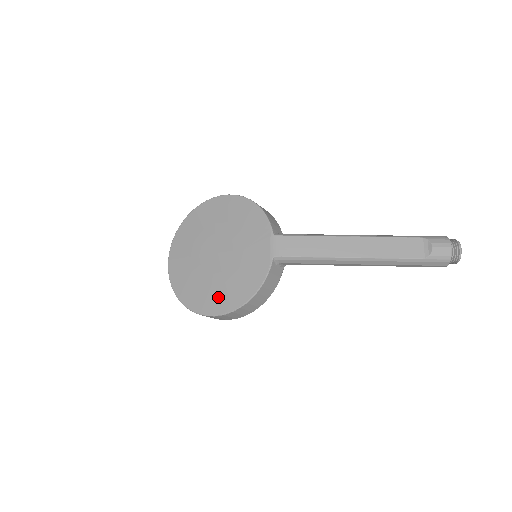
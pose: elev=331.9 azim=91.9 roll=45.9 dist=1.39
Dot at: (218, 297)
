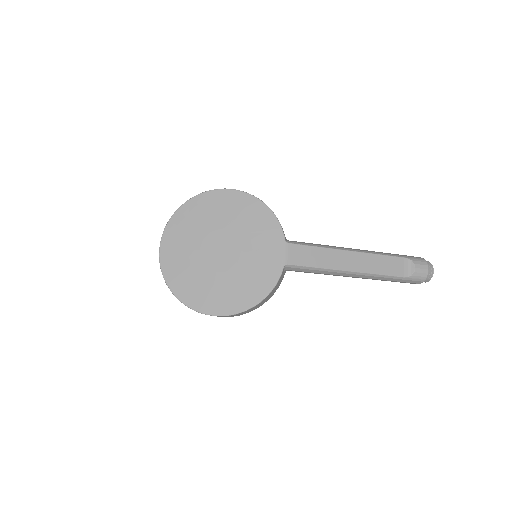
Dot at: (221, 297)
